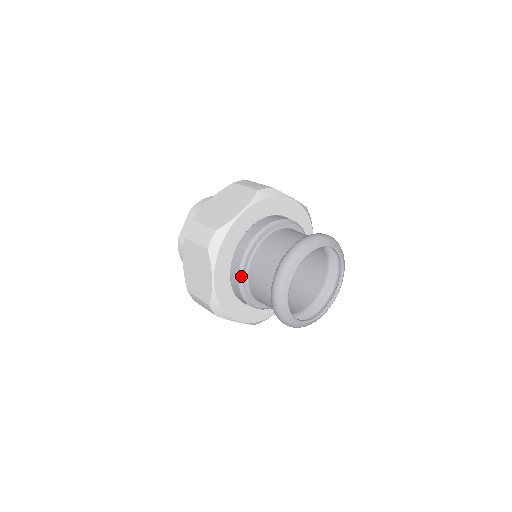
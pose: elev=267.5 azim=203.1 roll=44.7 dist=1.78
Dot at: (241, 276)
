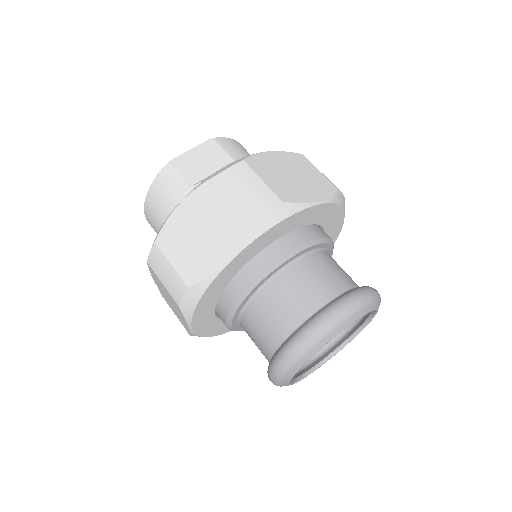
Dot at: (261, 279)
